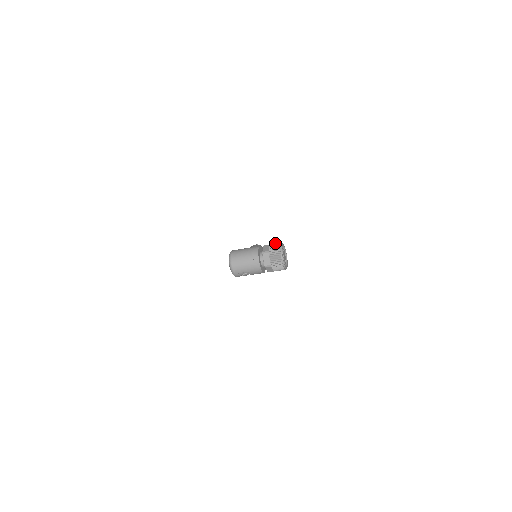
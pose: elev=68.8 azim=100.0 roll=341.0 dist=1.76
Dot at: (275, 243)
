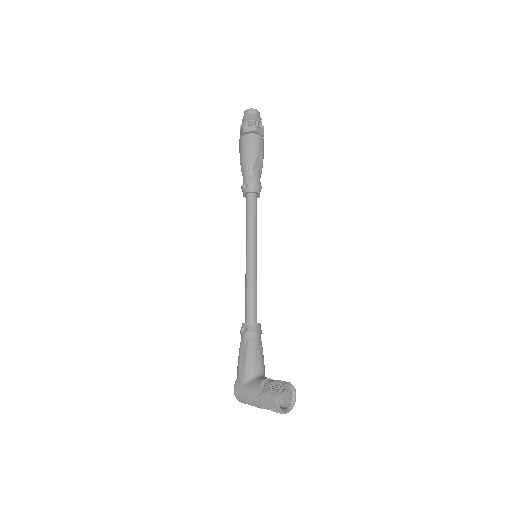
Dot at: (270, 398)
